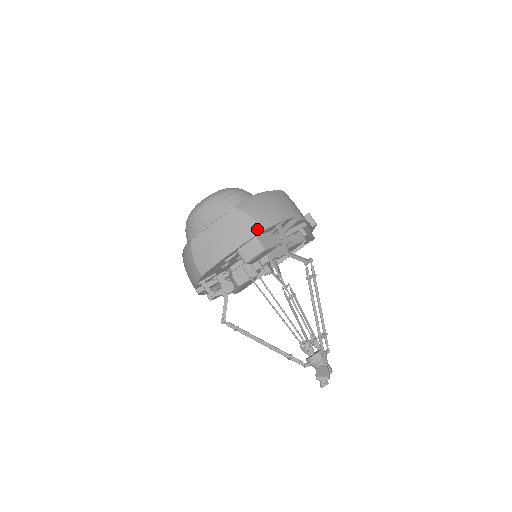
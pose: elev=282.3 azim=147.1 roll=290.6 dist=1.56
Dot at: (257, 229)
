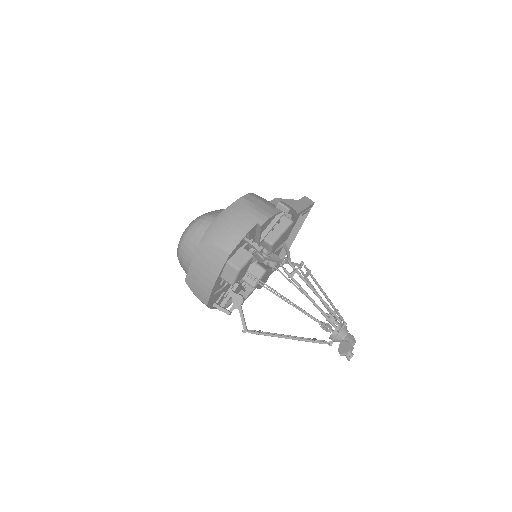
Dot at: (225, 255)
